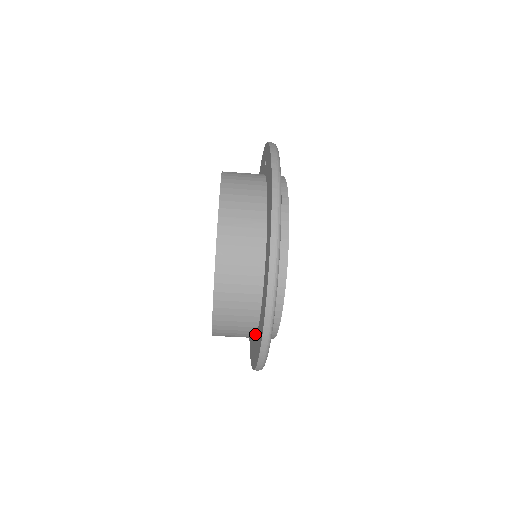
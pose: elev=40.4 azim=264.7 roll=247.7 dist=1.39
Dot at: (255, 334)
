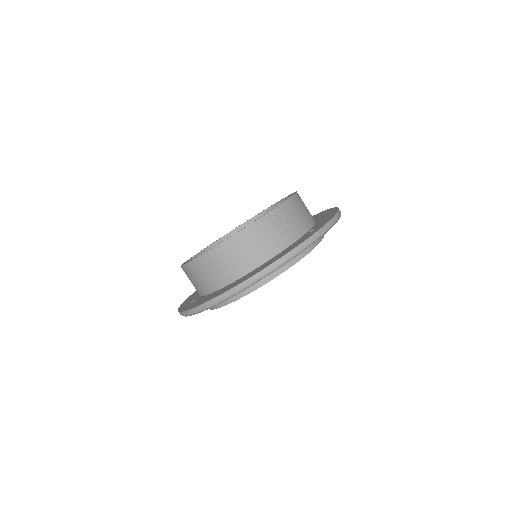
Dot at: (286, 247)
